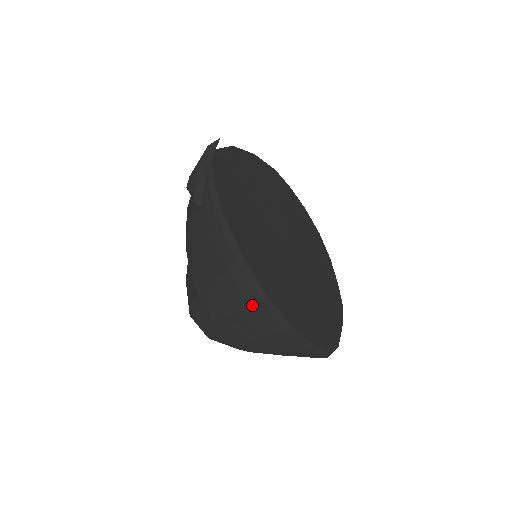
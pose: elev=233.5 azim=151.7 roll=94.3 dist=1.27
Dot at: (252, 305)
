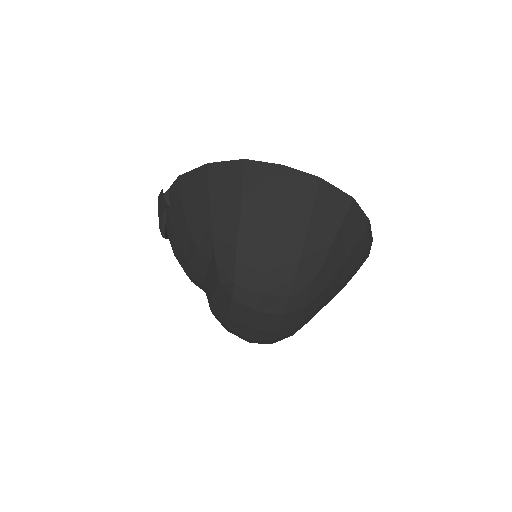
Dot at: (242, 172)
